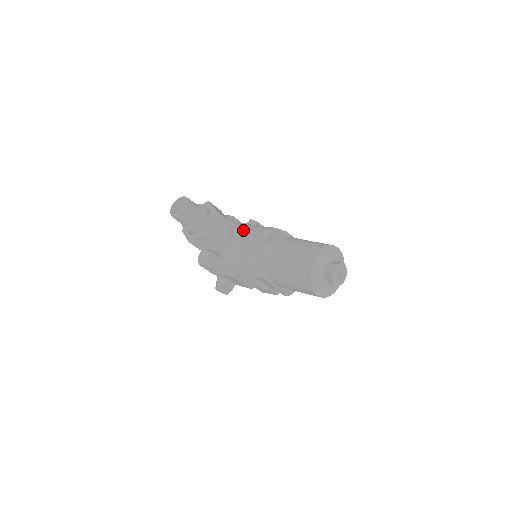
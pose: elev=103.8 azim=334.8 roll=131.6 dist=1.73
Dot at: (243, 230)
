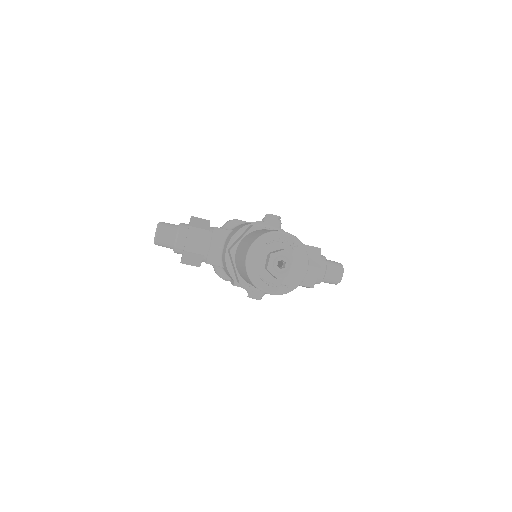
Dot at: (229, 234)
